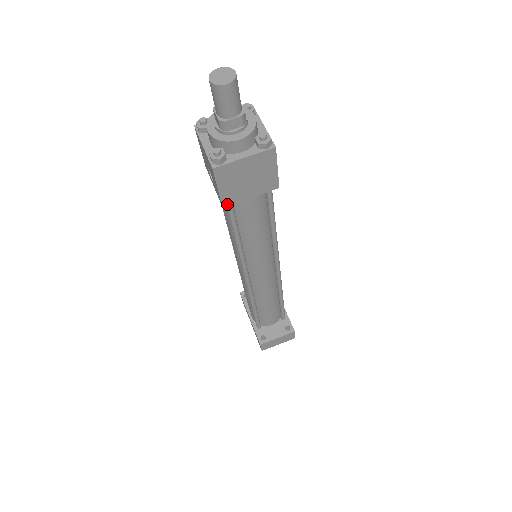
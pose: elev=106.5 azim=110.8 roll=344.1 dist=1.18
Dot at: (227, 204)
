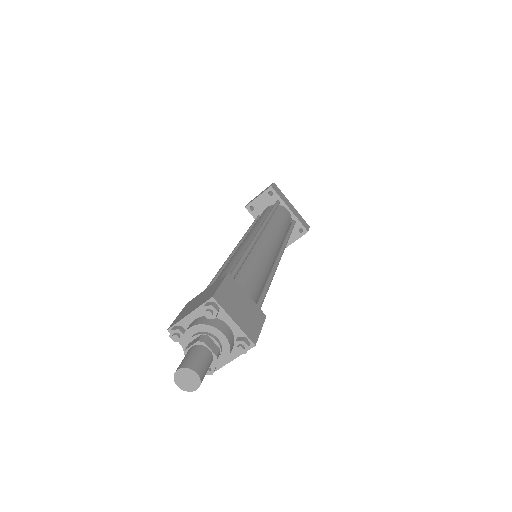
Dot at: occluded
